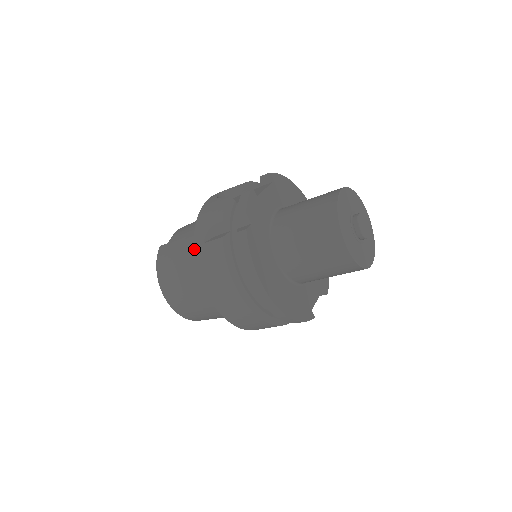
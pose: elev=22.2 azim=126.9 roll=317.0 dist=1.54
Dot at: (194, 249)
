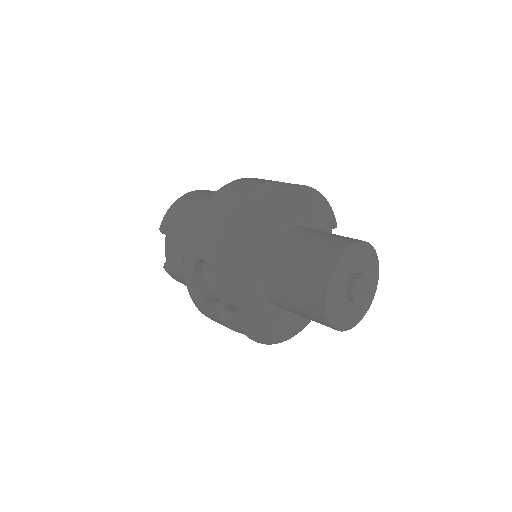
Dot at: occluded
